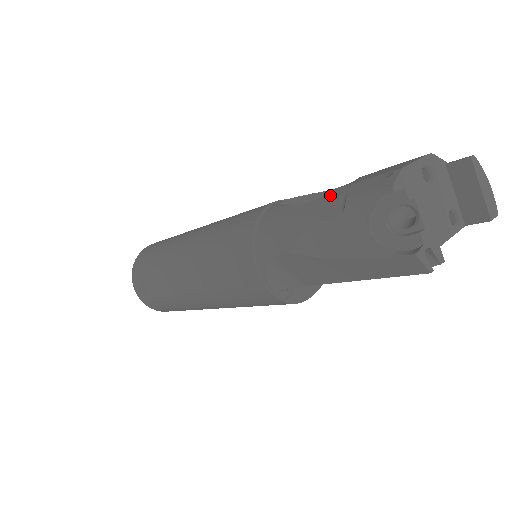
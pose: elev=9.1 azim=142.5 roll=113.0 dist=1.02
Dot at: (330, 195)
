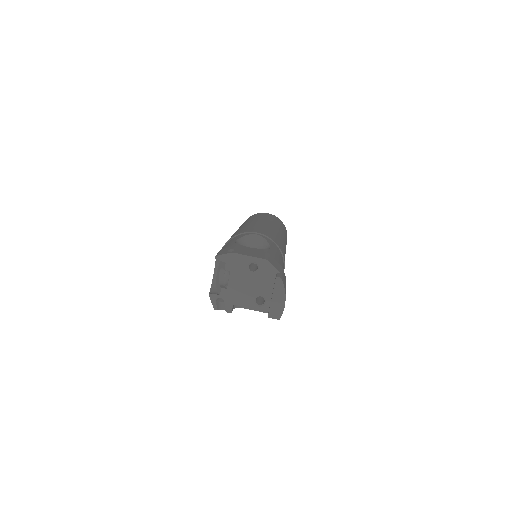
Dot at: (233, 244)
